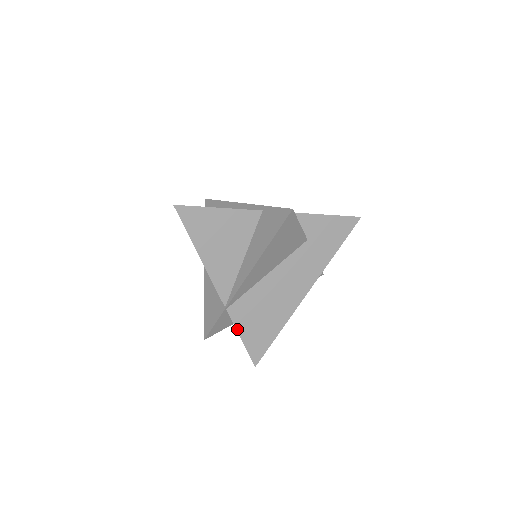
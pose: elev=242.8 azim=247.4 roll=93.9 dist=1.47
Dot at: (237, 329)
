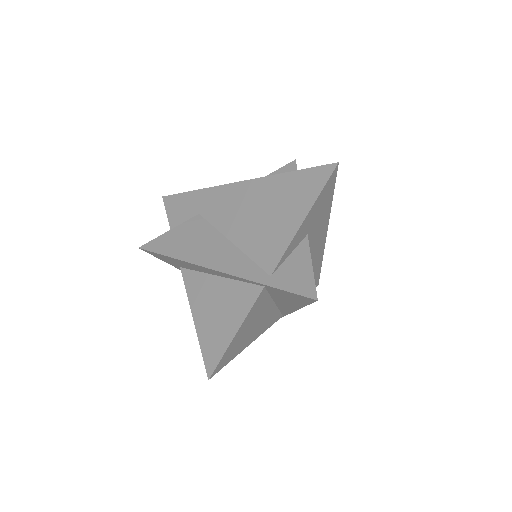
Dot at: occluded
